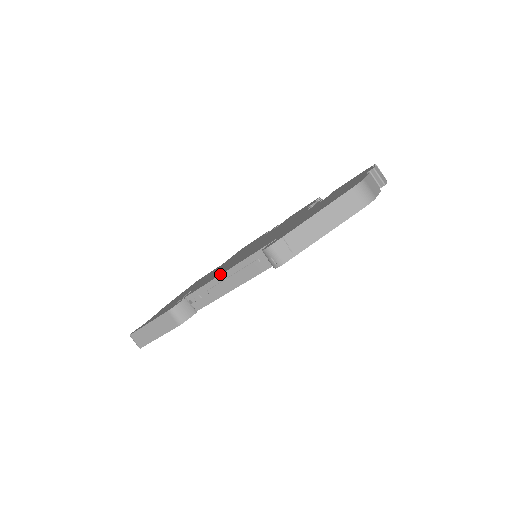
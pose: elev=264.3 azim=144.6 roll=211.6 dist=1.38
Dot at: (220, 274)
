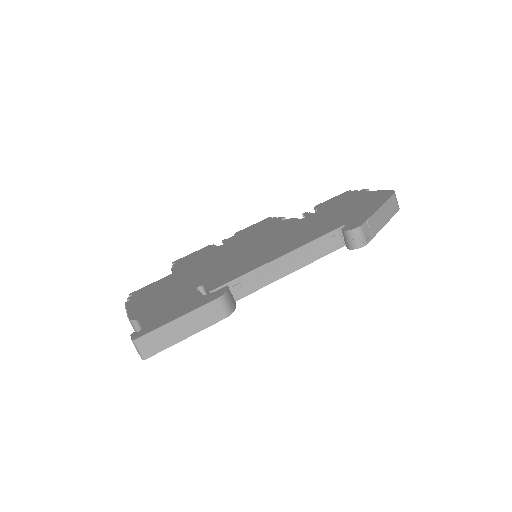
Dot at: (273, 259)
